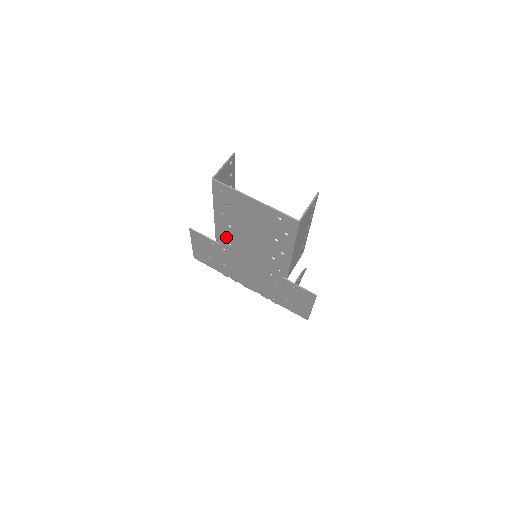
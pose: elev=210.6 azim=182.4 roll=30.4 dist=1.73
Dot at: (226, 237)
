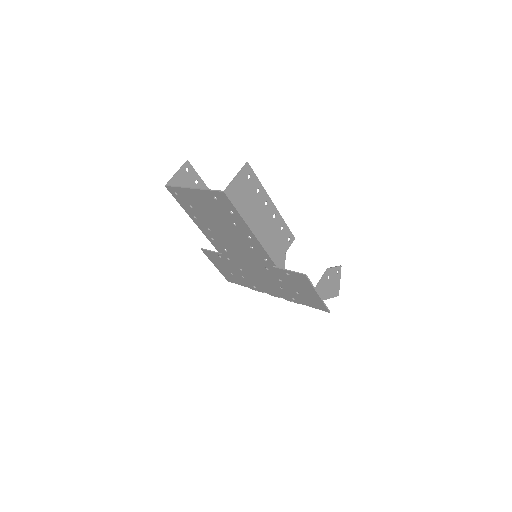
Dot at: (218, 243)
